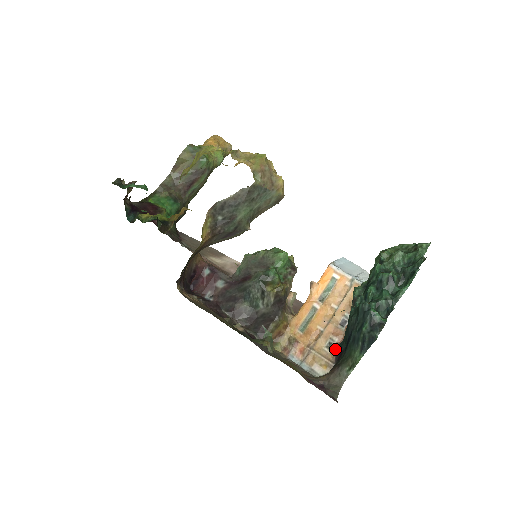
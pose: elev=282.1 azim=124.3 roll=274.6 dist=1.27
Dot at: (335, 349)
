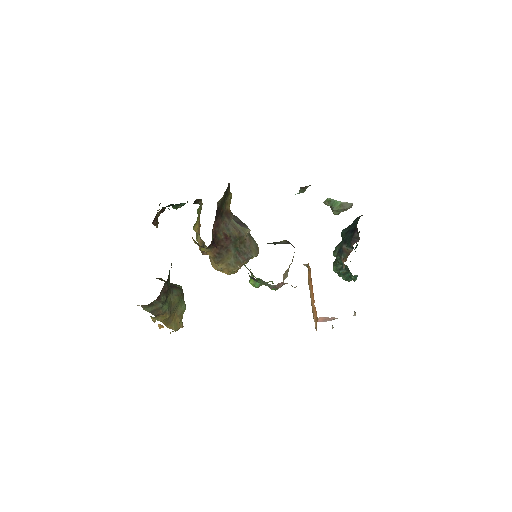
Dot at: occluded
